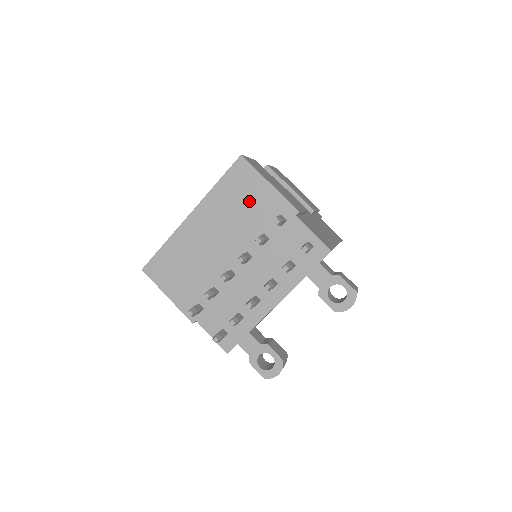
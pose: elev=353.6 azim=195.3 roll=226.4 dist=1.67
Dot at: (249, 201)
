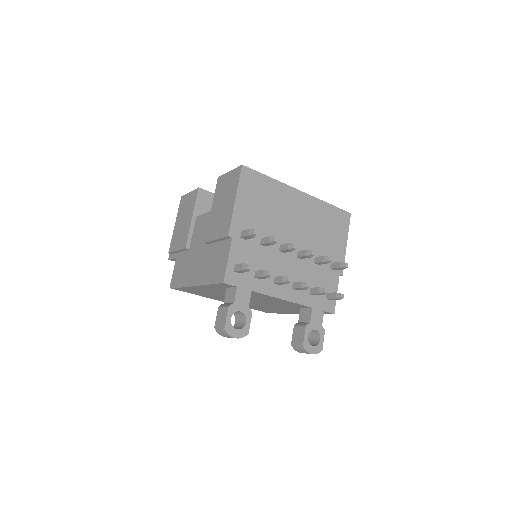
Dot at: (331, 235)
